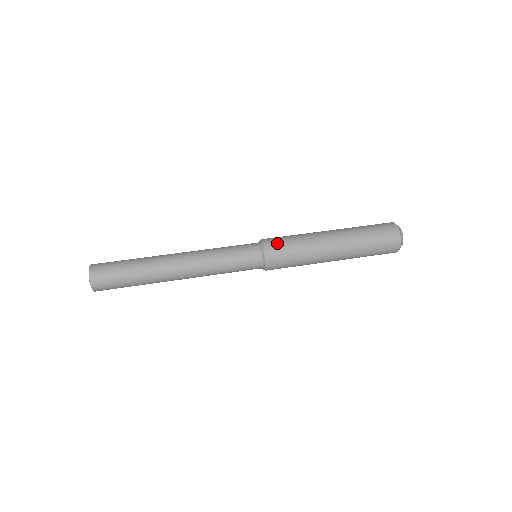
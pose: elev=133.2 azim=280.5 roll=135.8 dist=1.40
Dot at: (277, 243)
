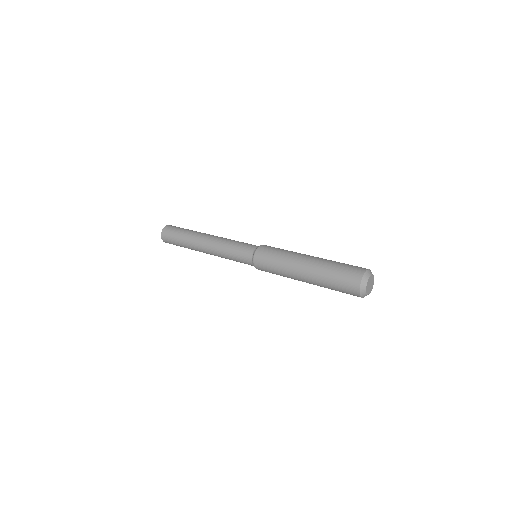
Dot at: occluded
